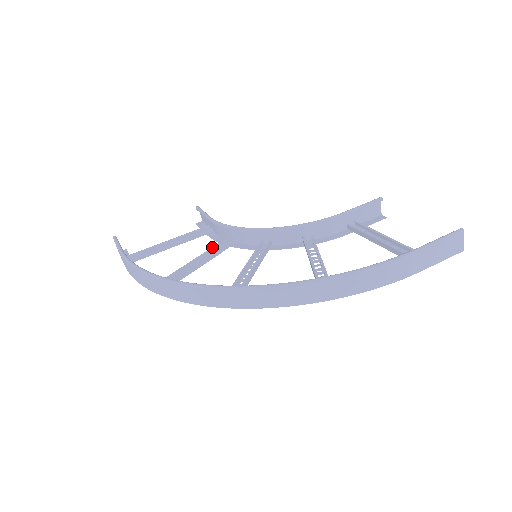
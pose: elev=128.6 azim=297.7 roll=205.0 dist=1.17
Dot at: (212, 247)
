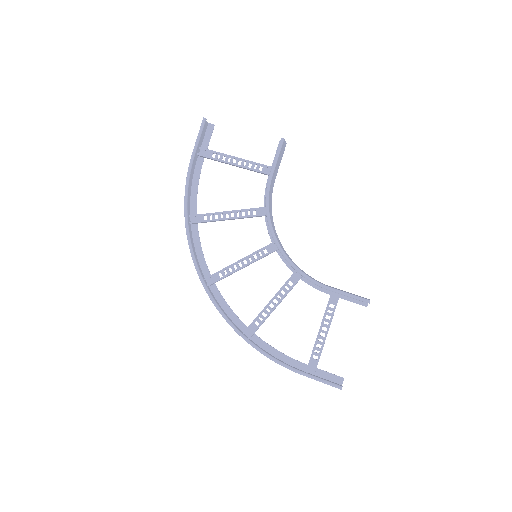
Dot at: (249, 209)
